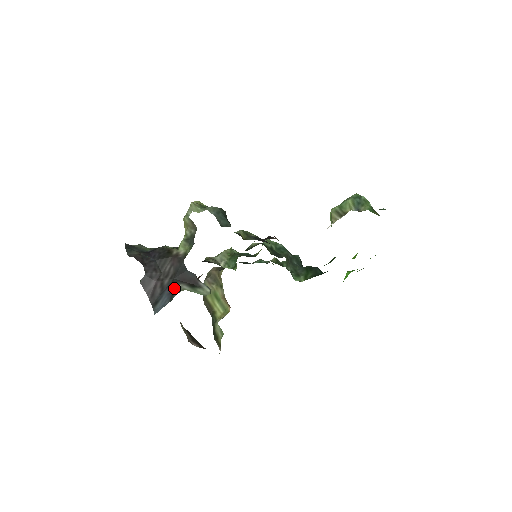
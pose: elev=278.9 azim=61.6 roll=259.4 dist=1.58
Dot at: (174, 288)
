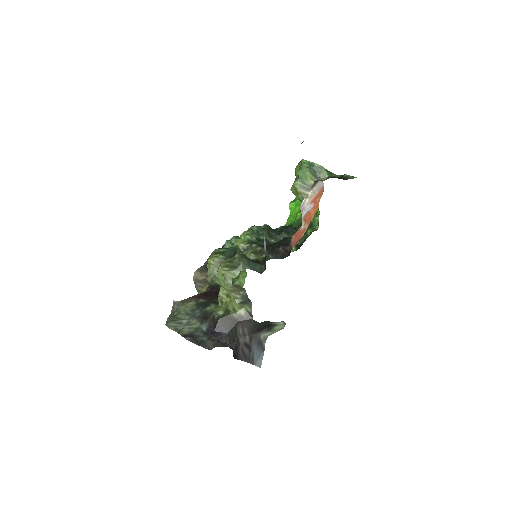
Dot at: (259, 341)
